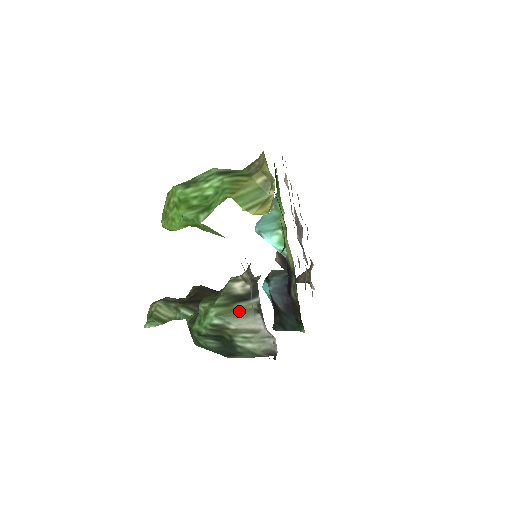
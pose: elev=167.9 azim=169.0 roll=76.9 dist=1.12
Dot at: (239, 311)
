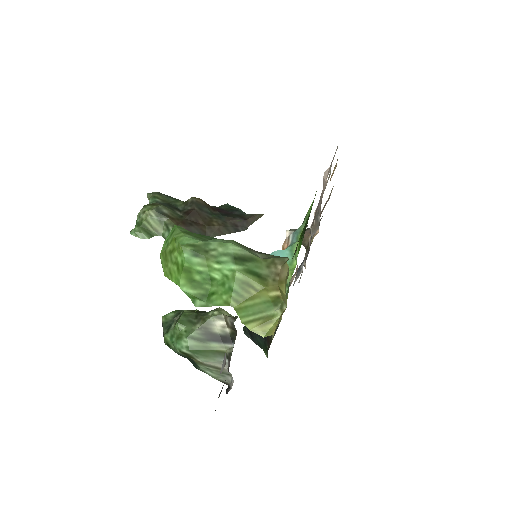
Dot at: (210, 351)
